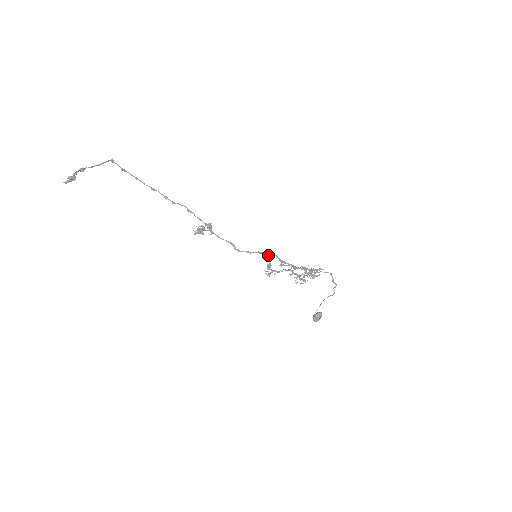
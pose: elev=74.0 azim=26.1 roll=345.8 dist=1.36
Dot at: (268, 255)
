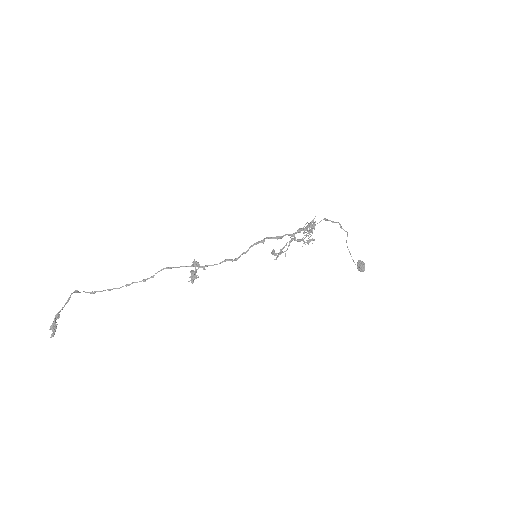
Dot at: (261, 242)
